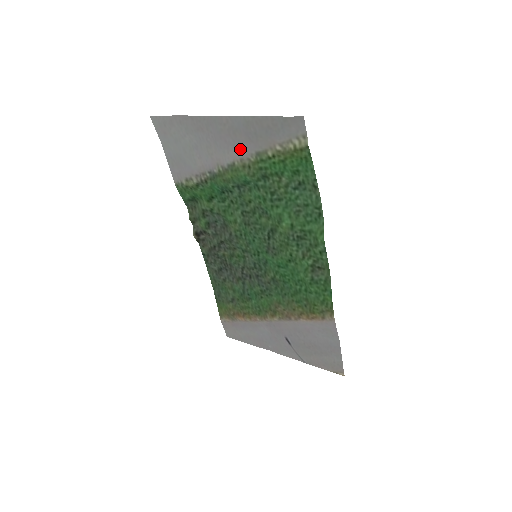
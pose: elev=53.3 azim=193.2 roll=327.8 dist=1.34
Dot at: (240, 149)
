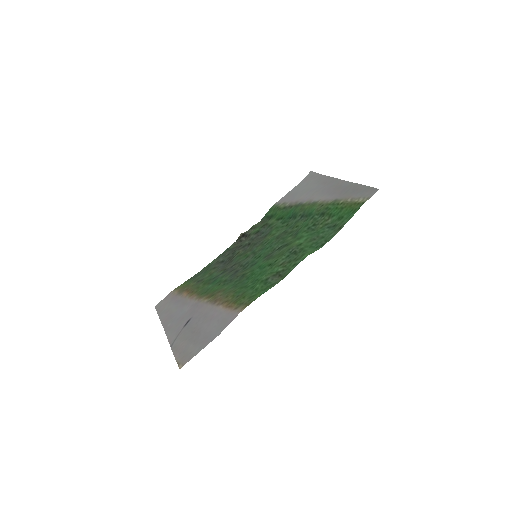
Dot at: (330, 196)
